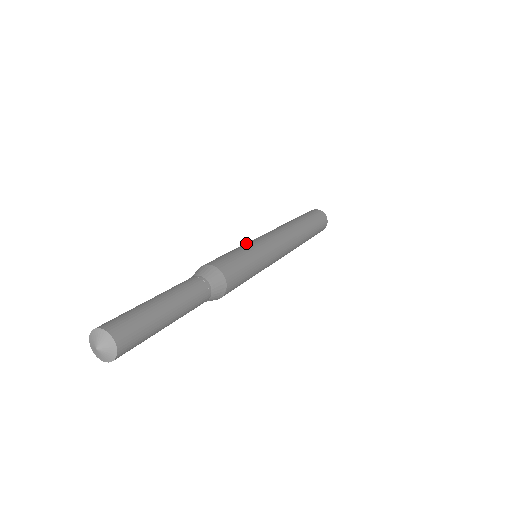
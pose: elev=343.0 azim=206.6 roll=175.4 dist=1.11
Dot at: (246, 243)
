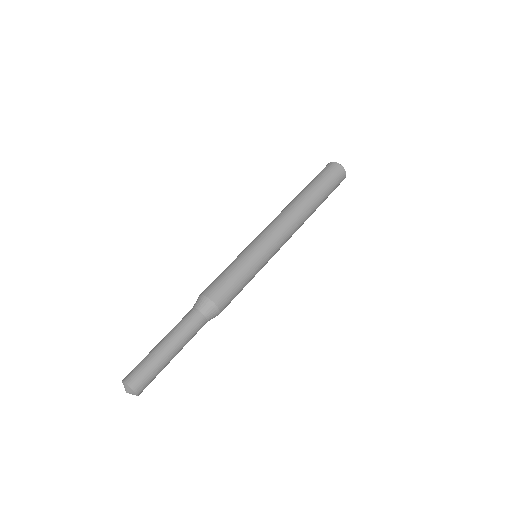
Dot at: (252, 254)
